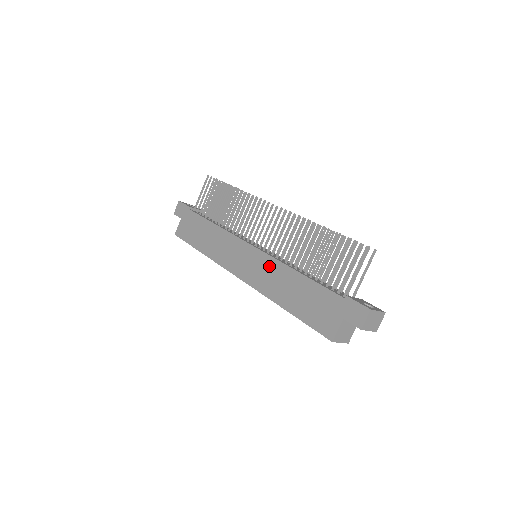
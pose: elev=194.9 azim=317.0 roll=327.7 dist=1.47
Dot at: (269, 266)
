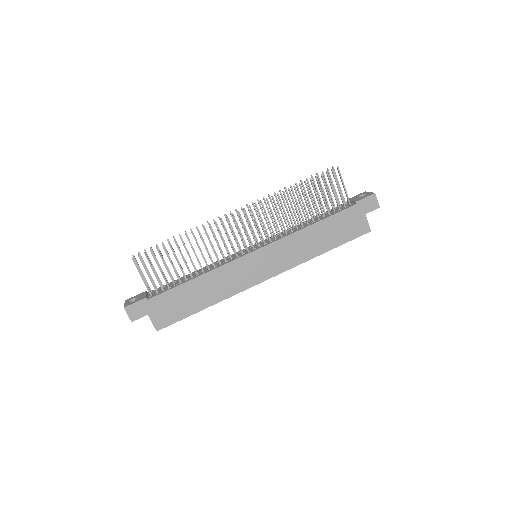
Dot at: (286, 245)
